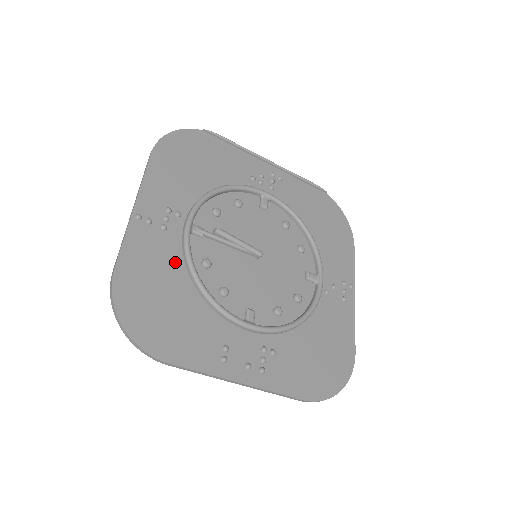
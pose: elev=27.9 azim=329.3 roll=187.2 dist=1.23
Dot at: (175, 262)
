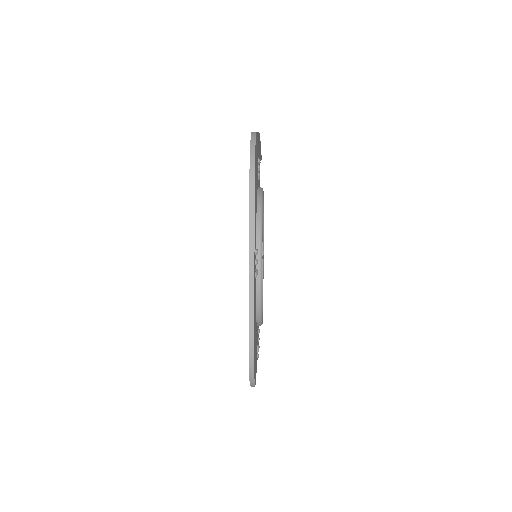
Dot at: occluded
